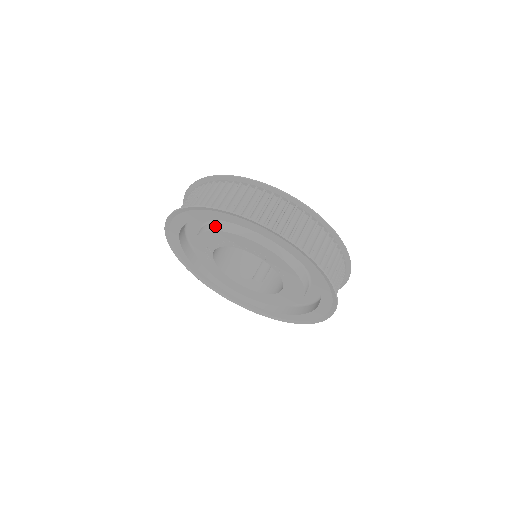
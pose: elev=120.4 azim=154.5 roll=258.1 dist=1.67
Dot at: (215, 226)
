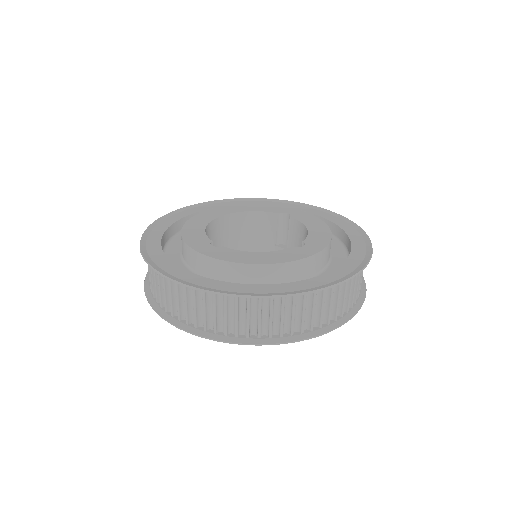
Dot at: occluded
